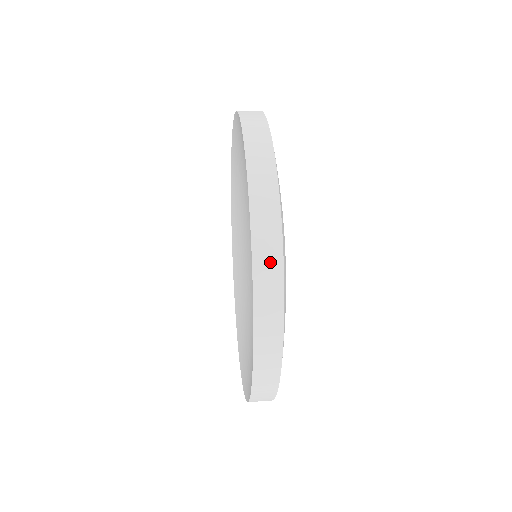
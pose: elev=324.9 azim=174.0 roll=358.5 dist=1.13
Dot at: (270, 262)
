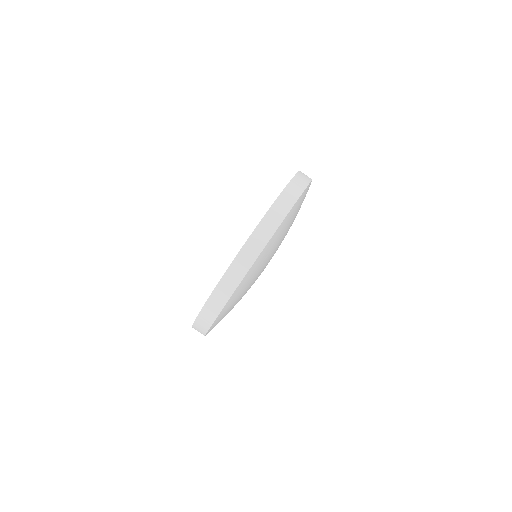
Dot at: (304, 179)
